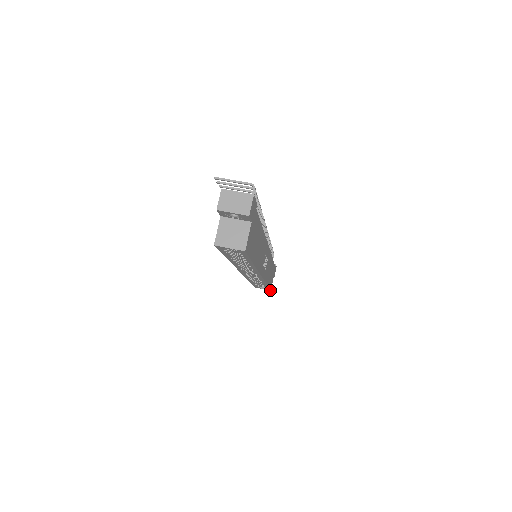
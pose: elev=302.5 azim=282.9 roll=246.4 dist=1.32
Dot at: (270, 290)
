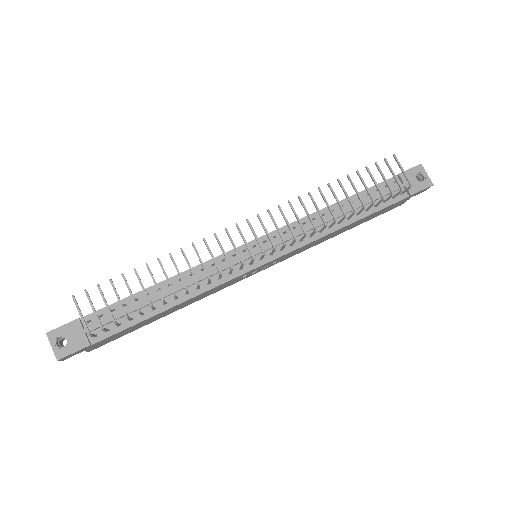
Dot at: (399, 205)
